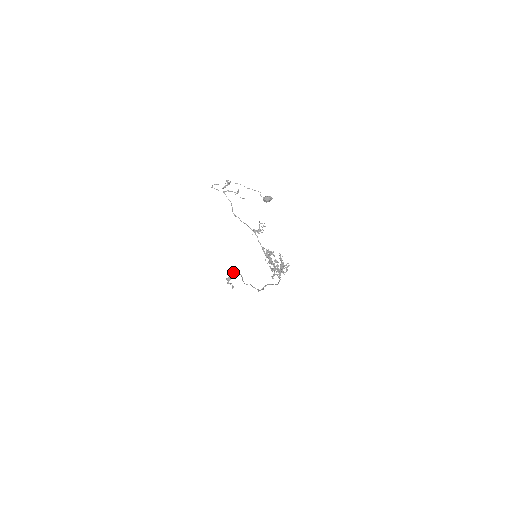
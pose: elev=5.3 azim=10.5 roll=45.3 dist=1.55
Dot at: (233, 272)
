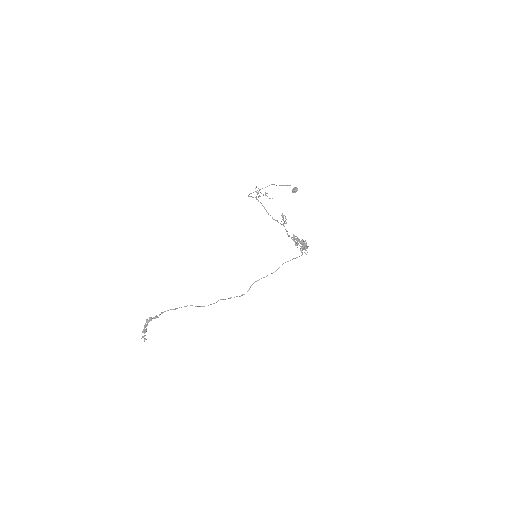
Dot at: (156, 317)
